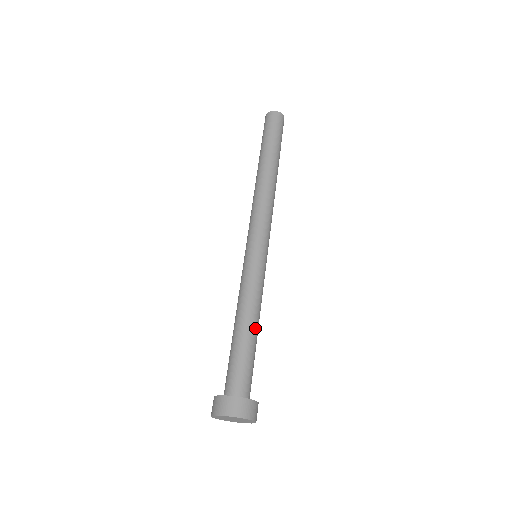
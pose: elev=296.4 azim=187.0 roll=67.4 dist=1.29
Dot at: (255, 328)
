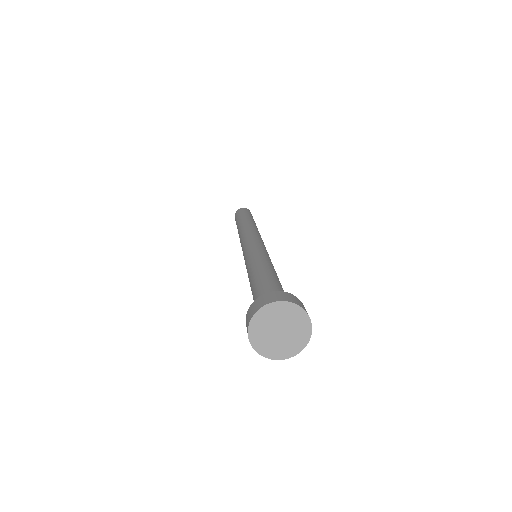
Dot at: occluded
